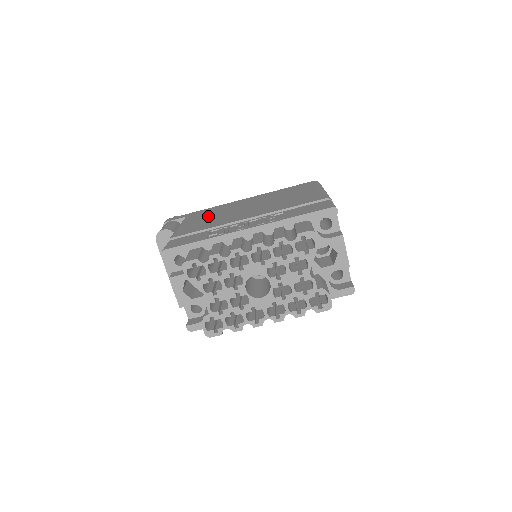
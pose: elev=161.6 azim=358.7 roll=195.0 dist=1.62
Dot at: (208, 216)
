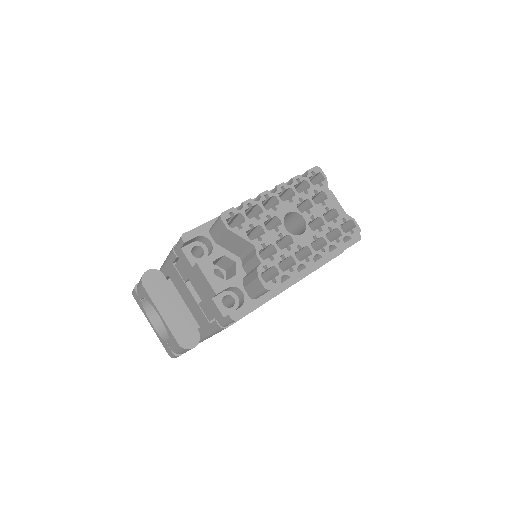
Dot at: occluded
